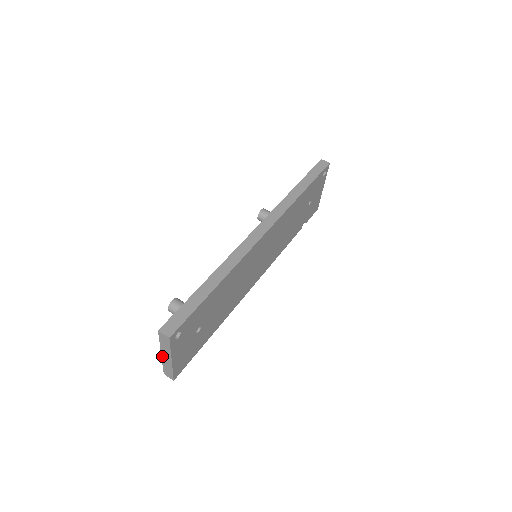
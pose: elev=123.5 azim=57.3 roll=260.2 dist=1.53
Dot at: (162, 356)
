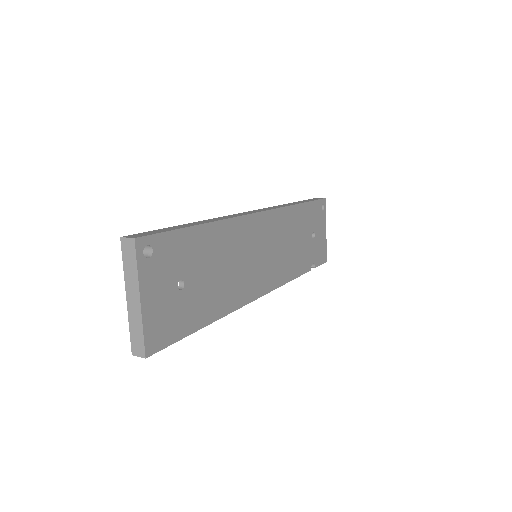
Dot at: (128, 303)
